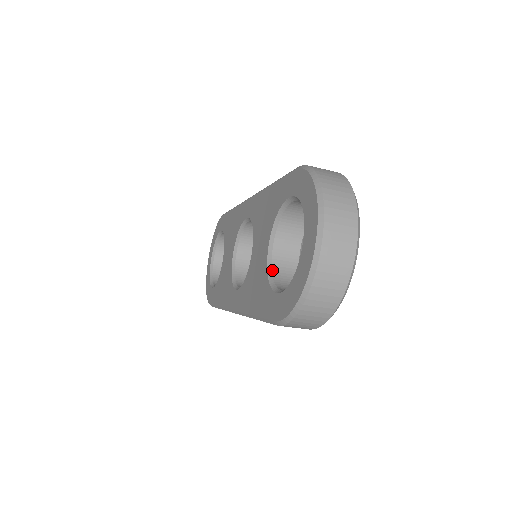
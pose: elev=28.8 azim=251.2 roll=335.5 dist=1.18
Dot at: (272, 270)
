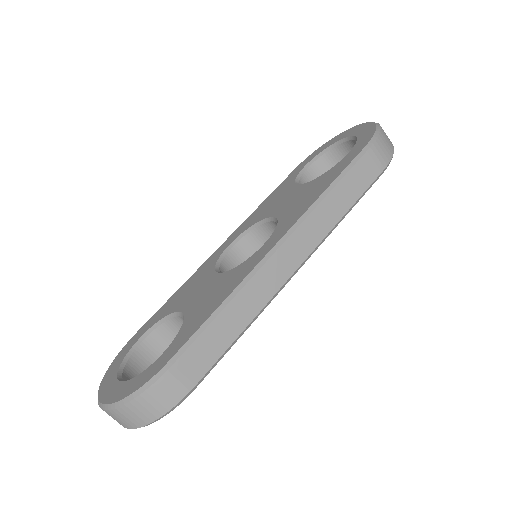
Dot at: occluded
